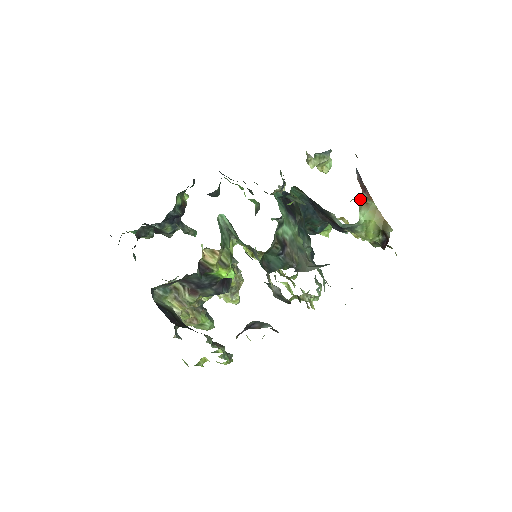
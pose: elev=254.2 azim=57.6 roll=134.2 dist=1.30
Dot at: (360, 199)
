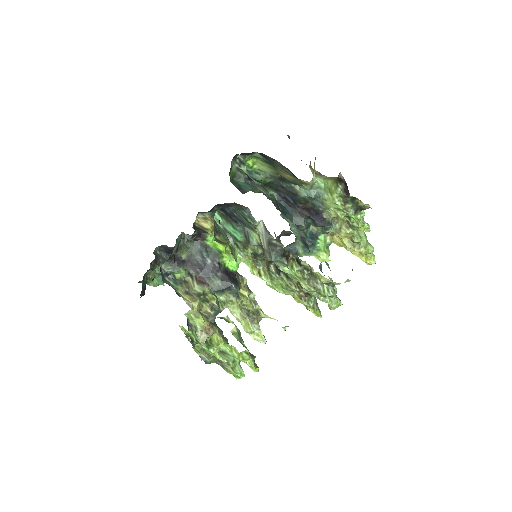
Dot at: (310, 168)
